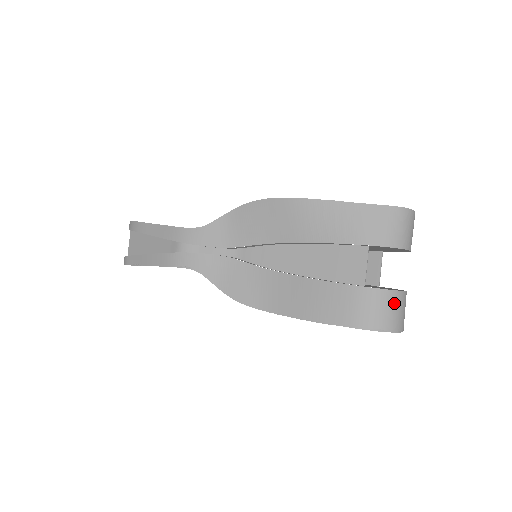
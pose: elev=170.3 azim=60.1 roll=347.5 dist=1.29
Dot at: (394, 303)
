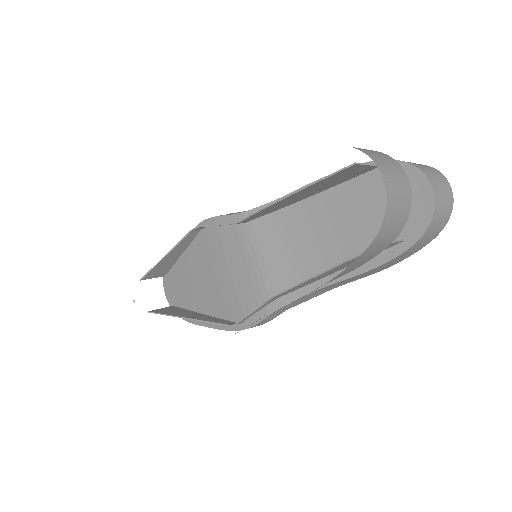
Dot at: (383, 156)
